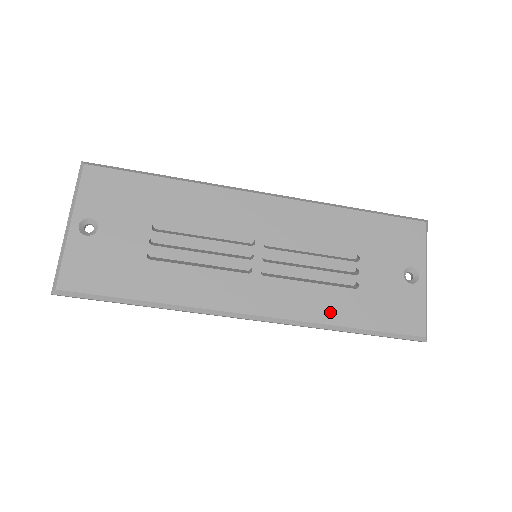
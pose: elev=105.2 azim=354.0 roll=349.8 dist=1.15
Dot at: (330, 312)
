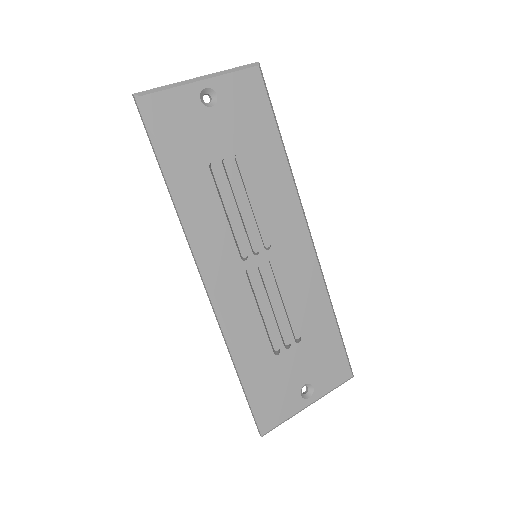
Dot at: (245, 345)
